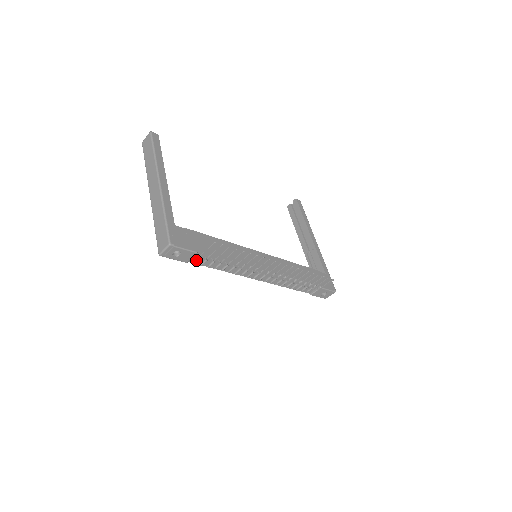
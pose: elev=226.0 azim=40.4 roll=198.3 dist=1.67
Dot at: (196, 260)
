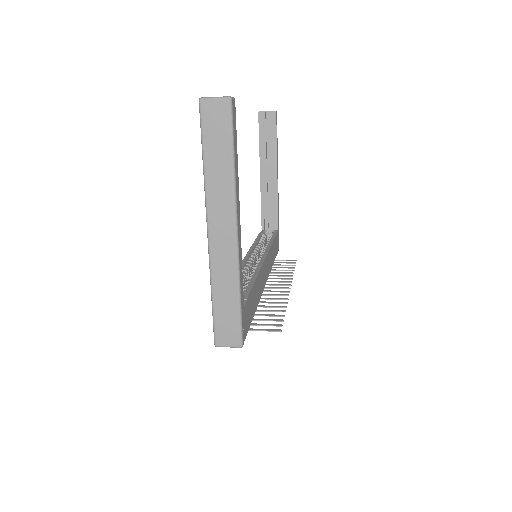
Dot at: occluded
